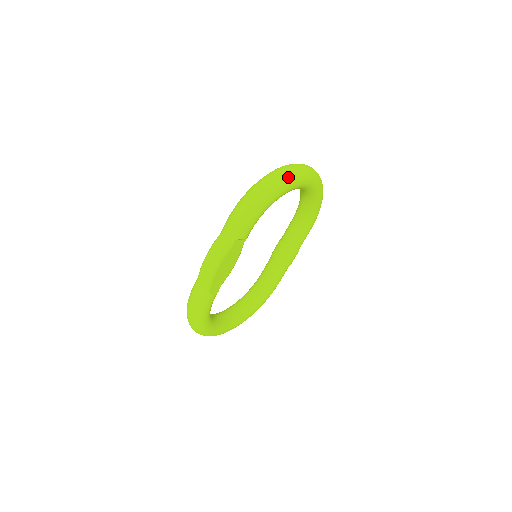
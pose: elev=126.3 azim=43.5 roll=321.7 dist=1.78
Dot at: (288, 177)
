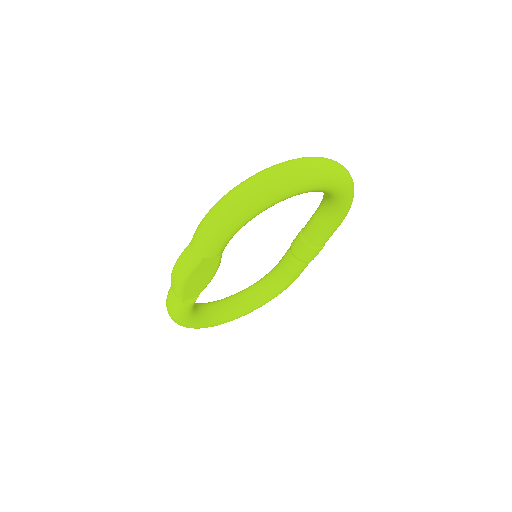
Dot at: (276, 186)
